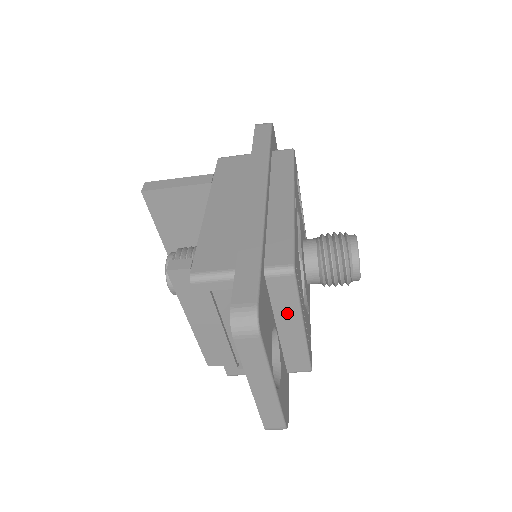
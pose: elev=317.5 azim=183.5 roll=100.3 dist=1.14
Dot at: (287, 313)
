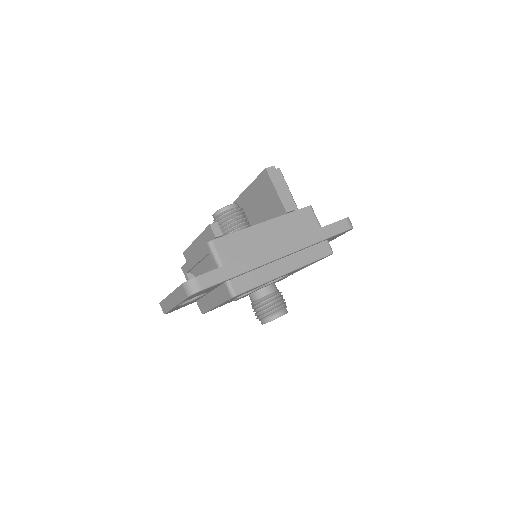
Dot at: (217, 297)
